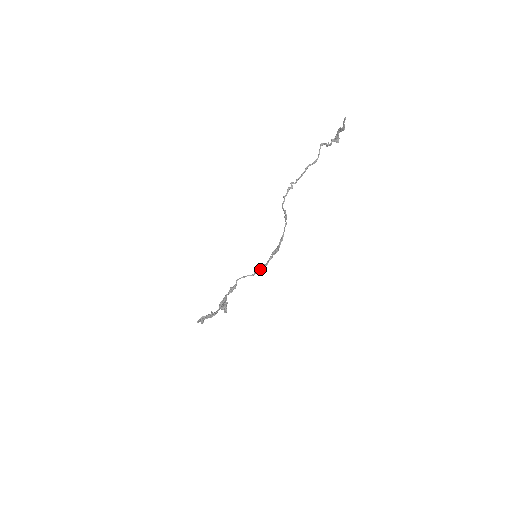
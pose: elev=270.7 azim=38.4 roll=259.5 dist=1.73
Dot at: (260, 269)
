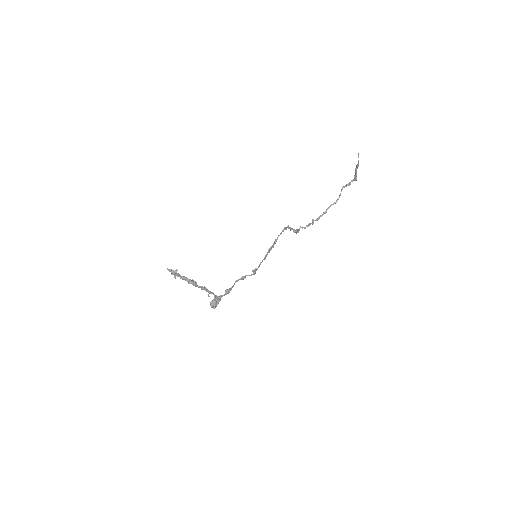
Dot at: (257, 268)
